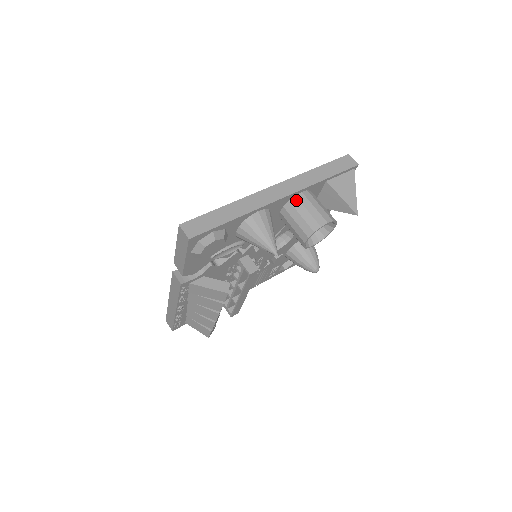
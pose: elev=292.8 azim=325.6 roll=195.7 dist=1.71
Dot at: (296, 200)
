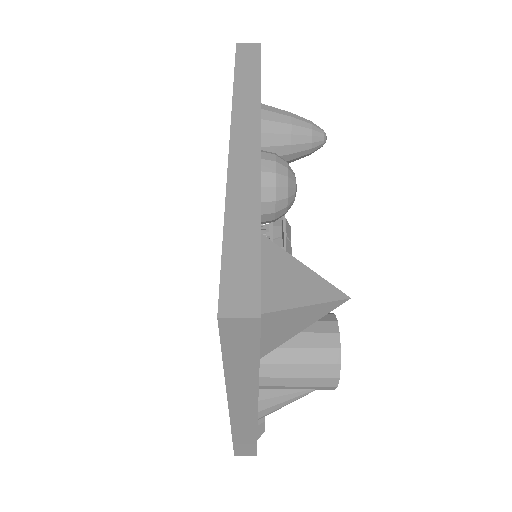
Dot at: occluded
